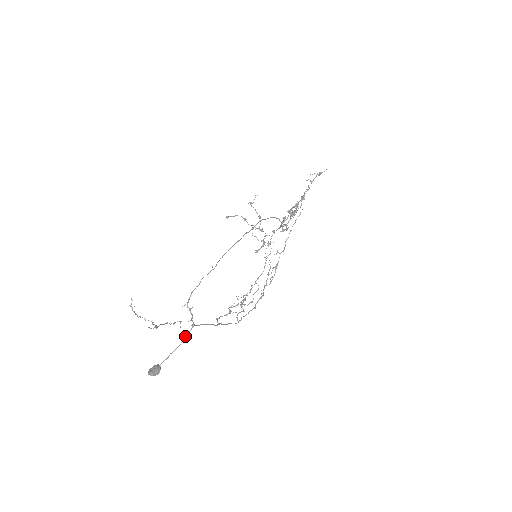
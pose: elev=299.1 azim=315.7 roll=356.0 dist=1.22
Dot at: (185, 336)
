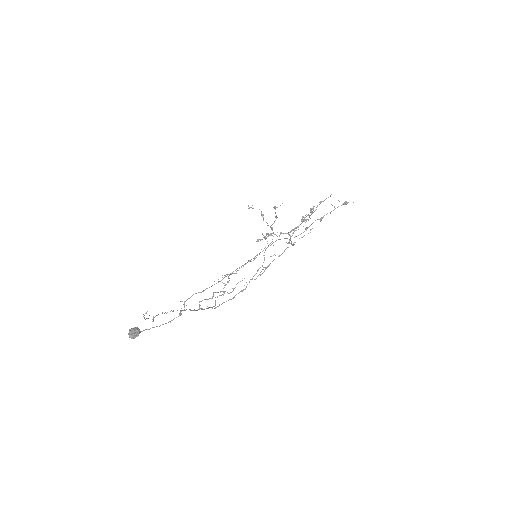
Dot at: (171, 320)
